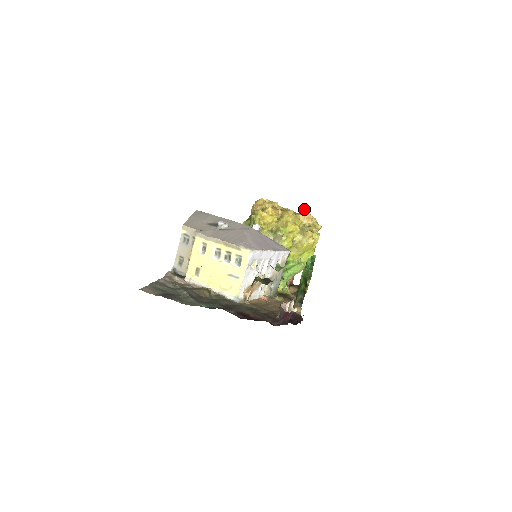
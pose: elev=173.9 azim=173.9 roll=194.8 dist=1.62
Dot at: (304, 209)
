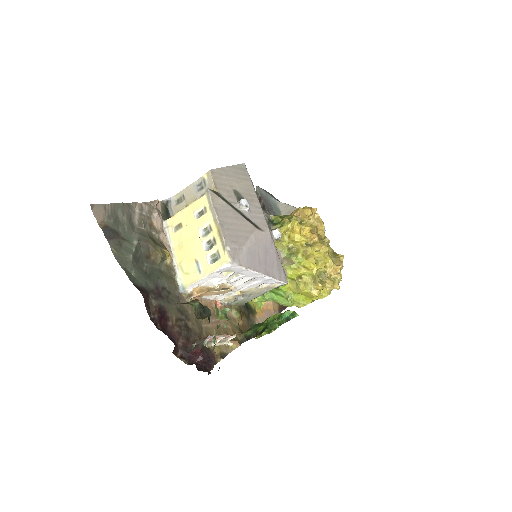
Dot at: (342, 257)
